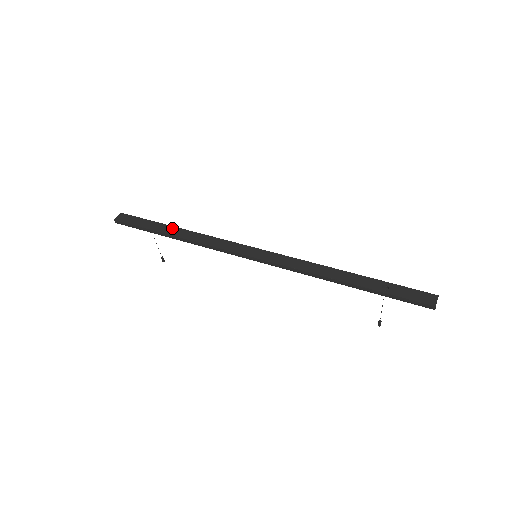
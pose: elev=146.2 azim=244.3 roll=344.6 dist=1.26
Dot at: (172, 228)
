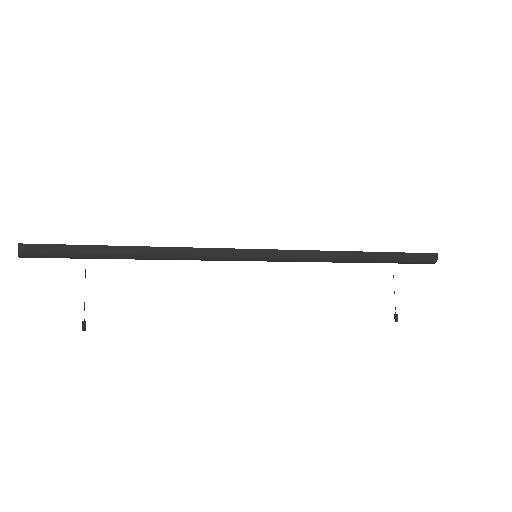
Dot at: occluded
